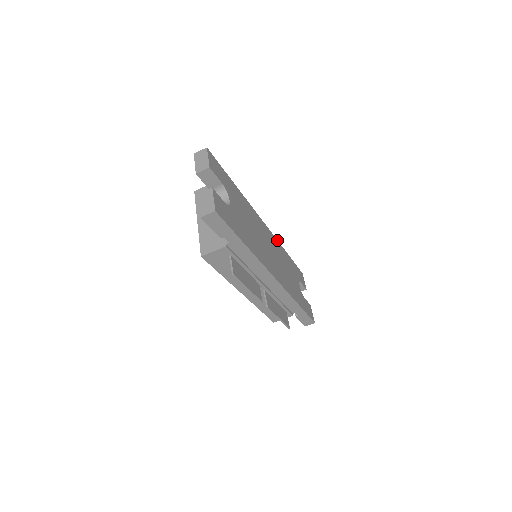
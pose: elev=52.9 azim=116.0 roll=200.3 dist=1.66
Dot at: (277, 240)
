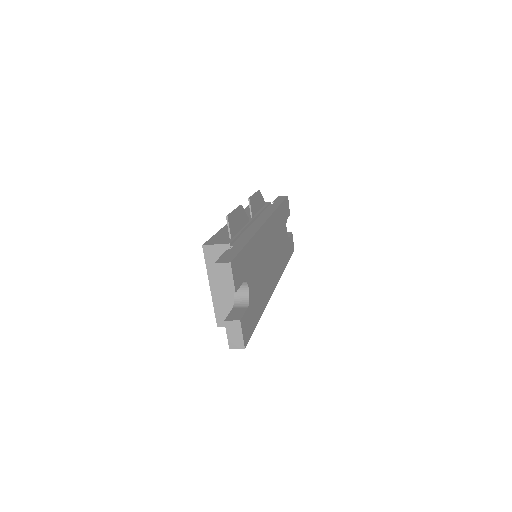
Dot at: (274, 212)
